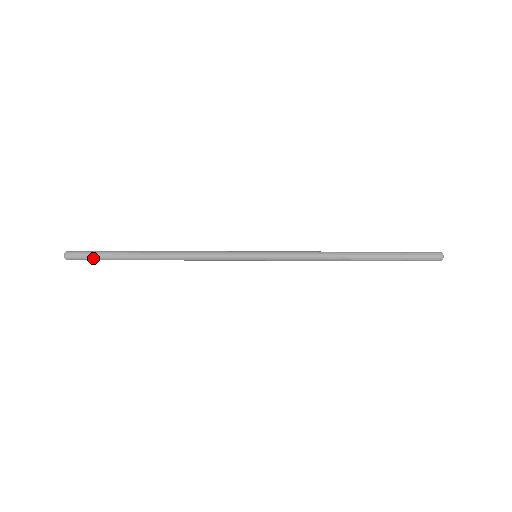
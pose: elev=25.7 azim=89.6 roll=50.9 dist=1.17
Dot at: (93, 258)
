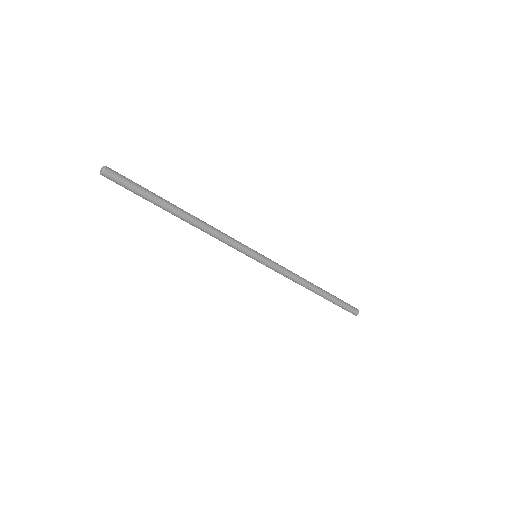
Dot at: (131, 187)
